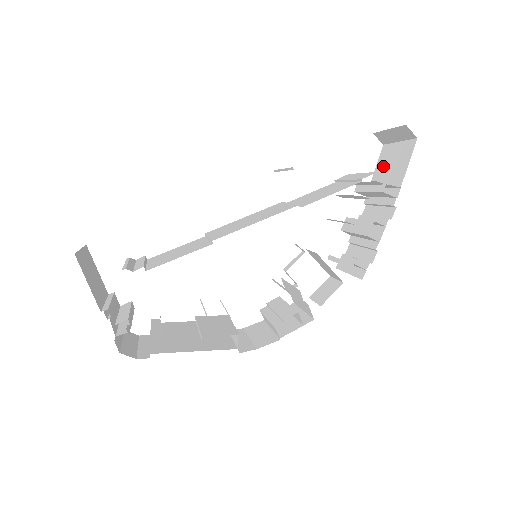
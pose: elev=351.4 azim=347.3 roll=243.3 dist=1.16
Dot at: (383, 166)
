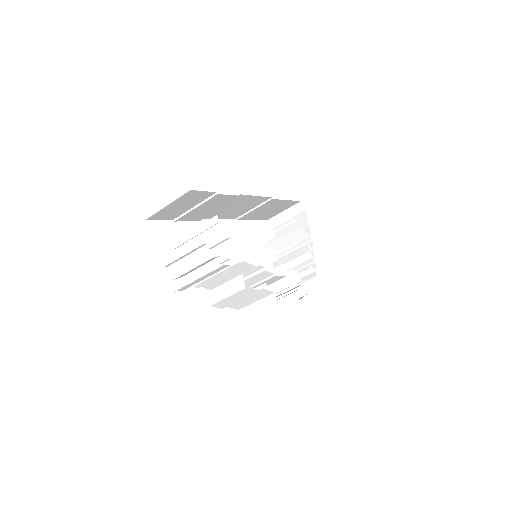
Dot at: occluded
